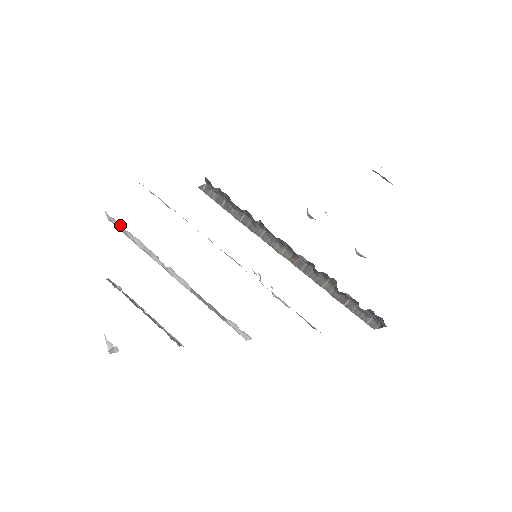
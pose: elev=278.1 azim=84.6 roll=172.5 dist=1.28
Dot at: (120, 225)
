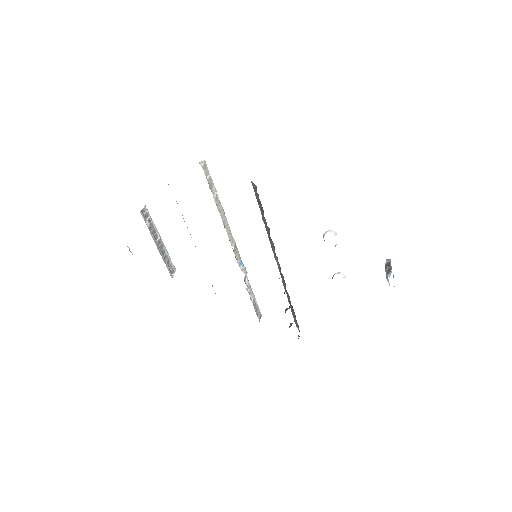
Dot at: (168, 184)
